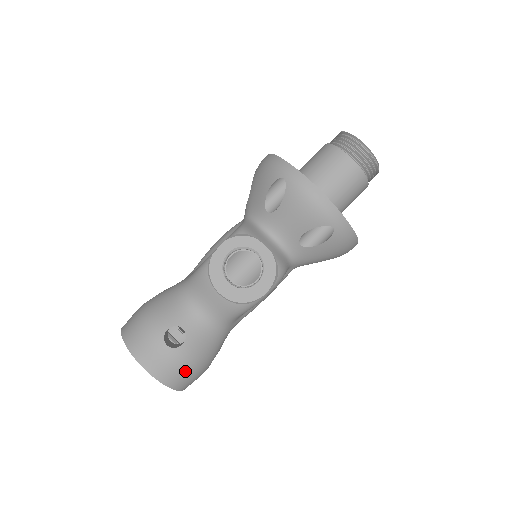
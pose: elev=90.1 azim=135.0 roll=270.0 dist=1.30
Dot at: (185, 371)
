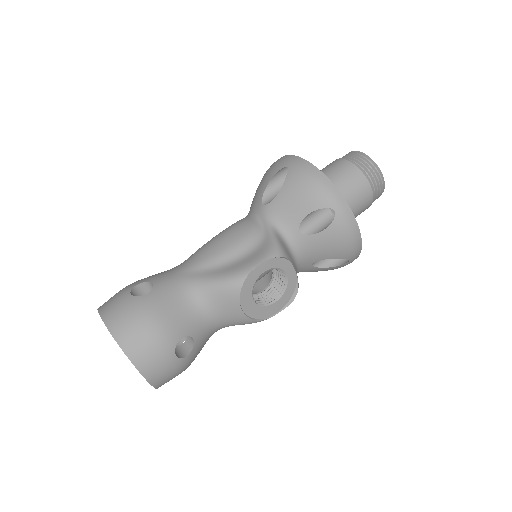
Dot at: occluded
